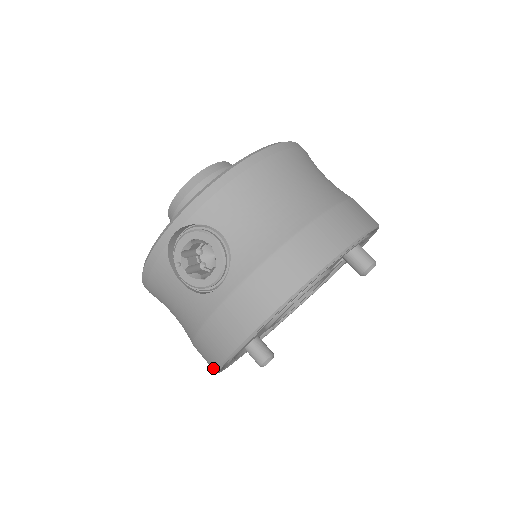
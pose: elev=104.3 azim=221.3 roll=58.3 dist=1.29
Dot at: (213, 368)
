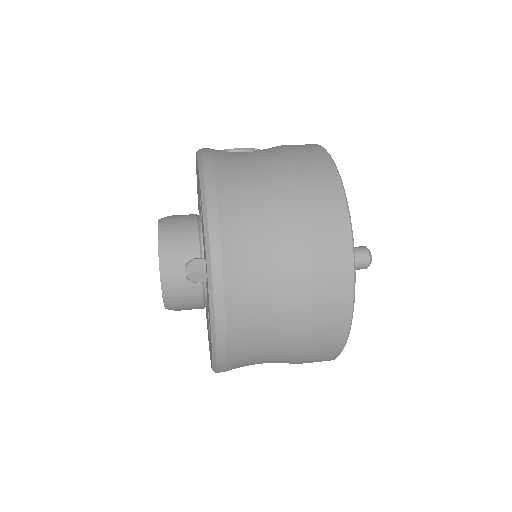
Dot at: (333, 173)
